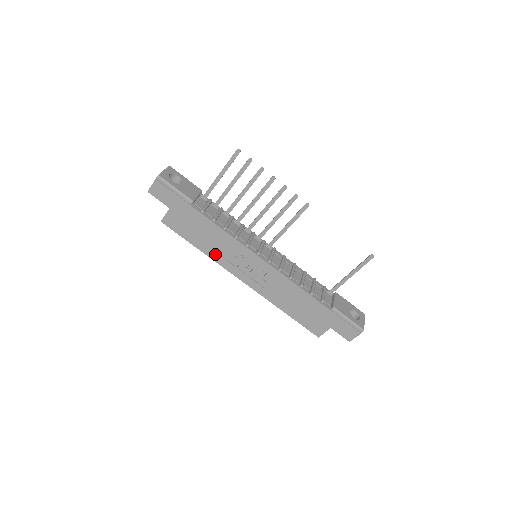
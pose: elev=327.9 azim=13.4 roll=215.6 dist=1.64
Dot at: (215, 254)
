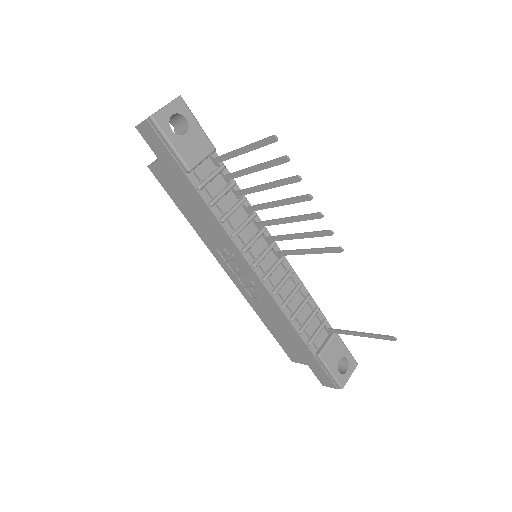
Dot at: (204, 235)
